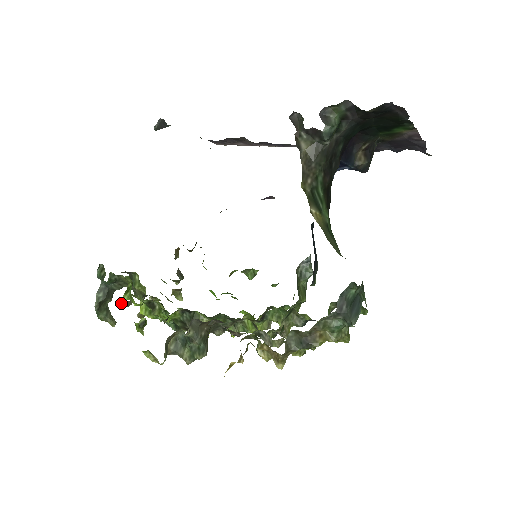
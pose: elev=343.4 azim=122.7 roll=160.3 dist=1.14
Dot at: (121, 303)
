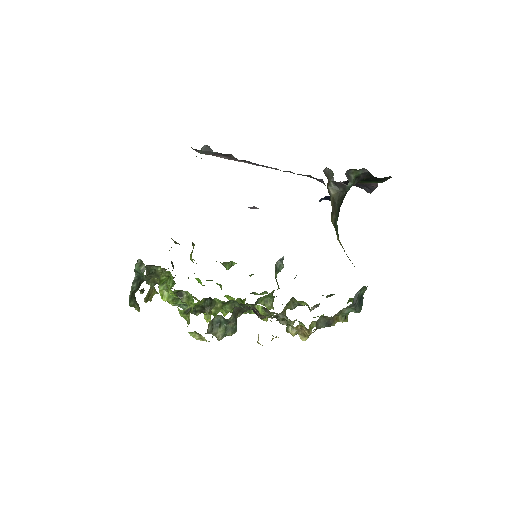
Dot at: (140, 291)
